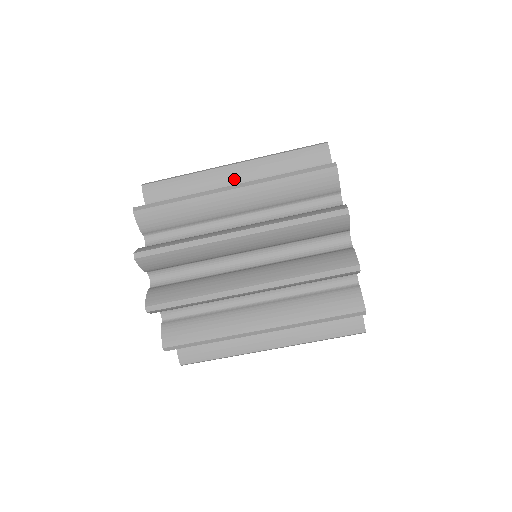
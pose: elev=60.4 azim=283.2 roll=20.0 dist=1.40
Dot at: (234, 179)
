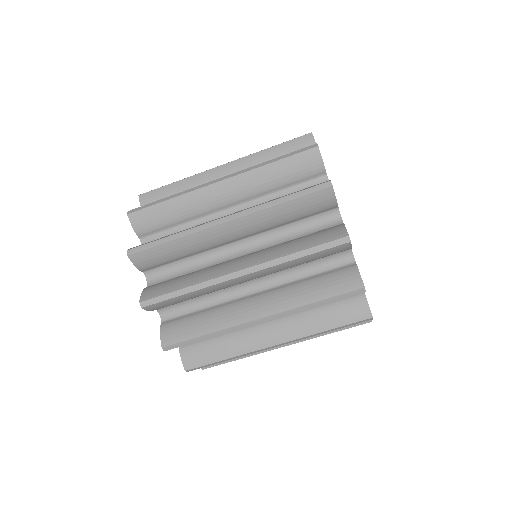
Dot at: (231, 235)
